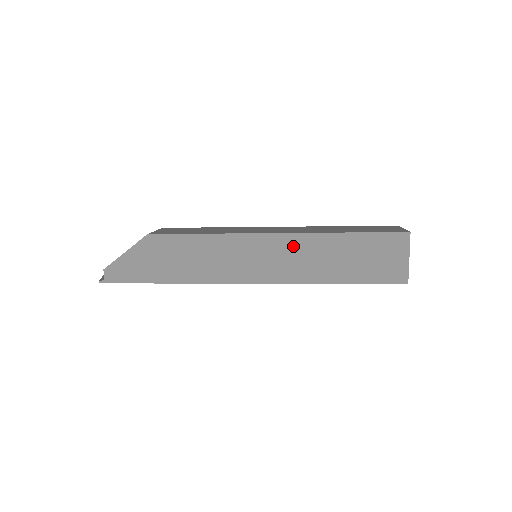
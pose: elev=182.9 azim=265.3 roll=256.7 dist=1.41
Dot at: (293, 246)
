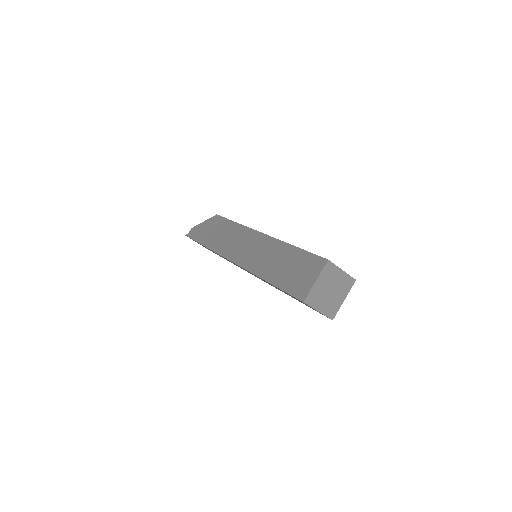
Dot at: (264, 245)
